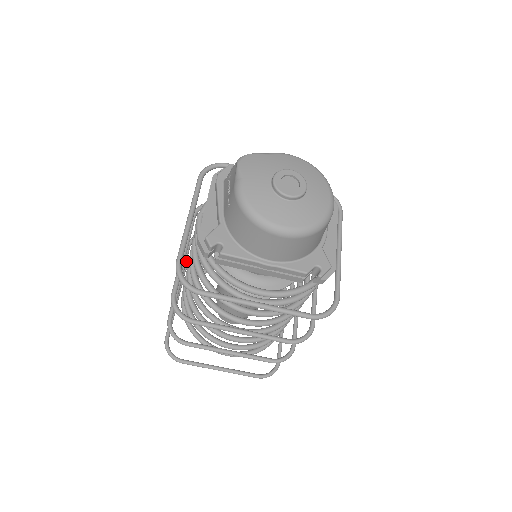
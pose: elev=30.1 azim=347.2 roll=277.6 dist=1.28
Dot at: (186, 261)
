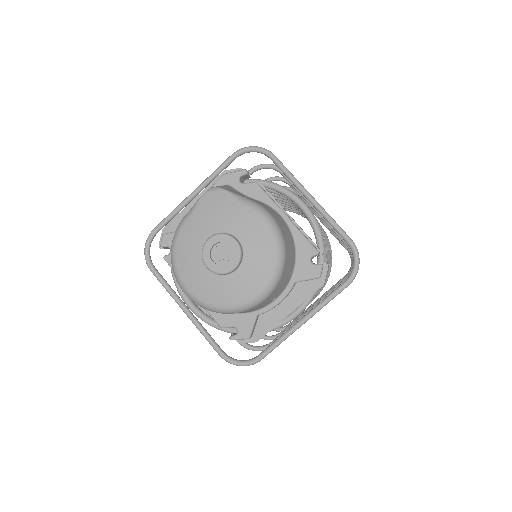
Dot at: occluded
